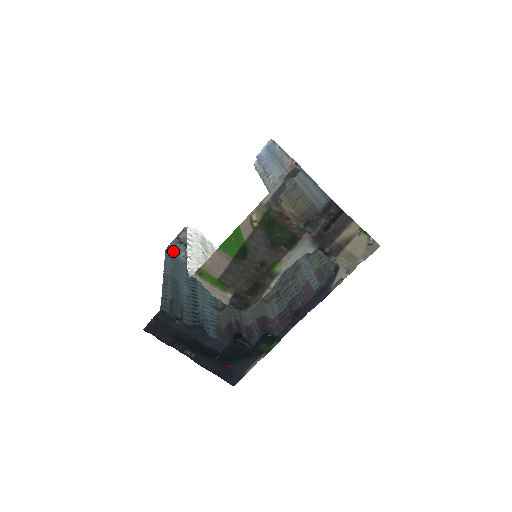
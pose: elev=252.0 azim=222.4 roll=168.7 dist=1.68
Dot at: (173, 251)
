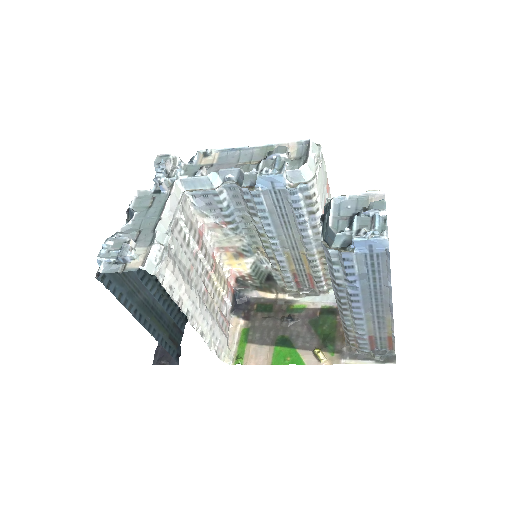
Dot at: (97, 257)
